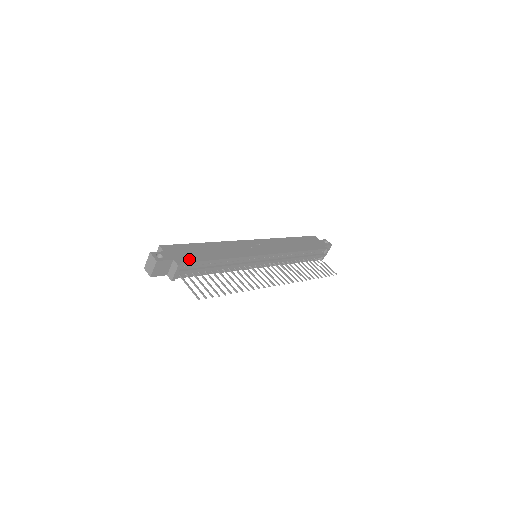
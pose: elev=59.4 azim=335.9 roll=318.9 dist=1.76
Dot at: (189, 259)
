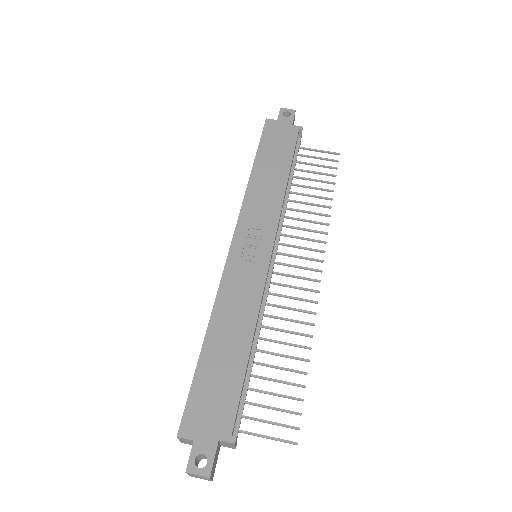
Dot at: (229, 408)
